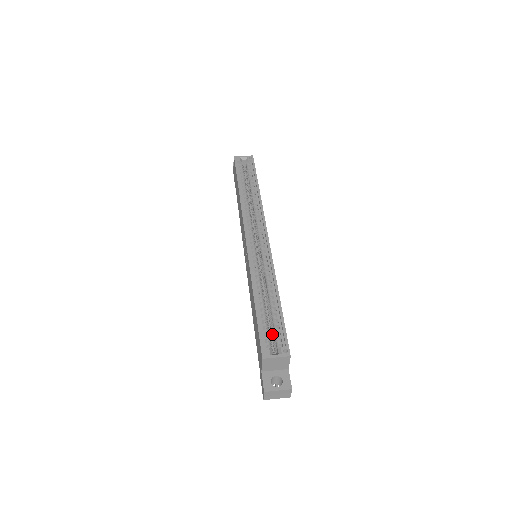
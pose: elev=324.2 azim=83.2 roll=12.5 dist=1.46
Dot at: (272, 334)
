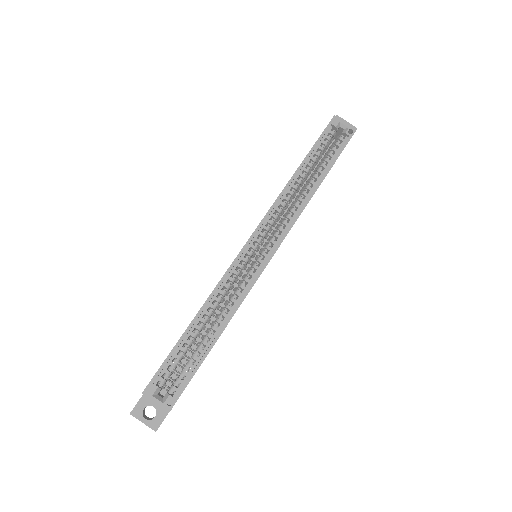
Dot at: (182, 367)
